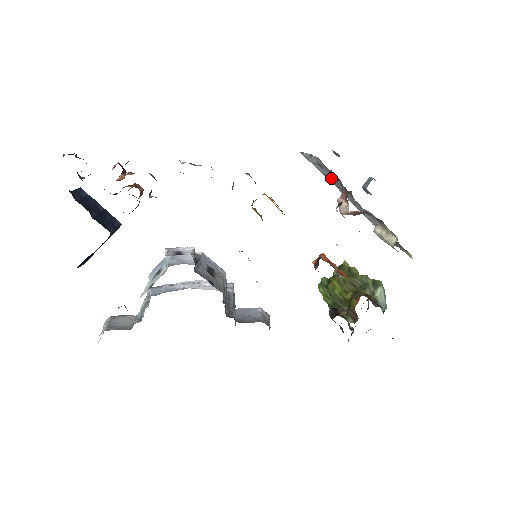
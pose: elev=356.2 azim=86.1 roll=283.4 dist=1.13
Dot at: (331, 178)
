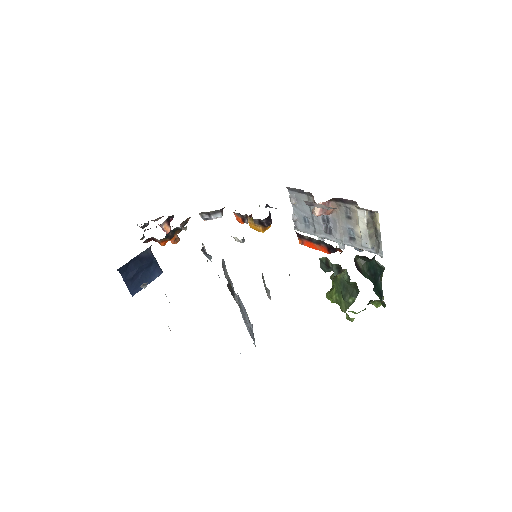
Dot at: (313, 222)
